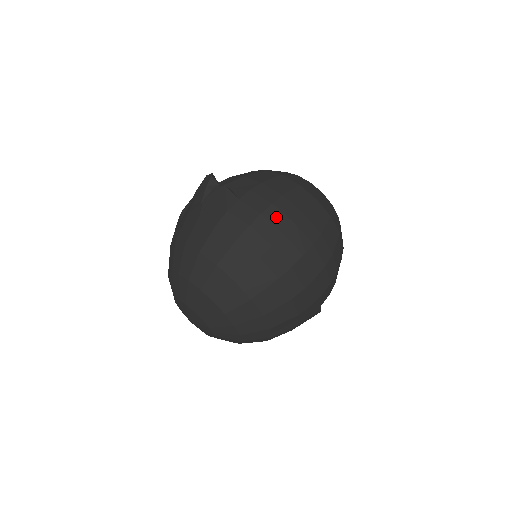
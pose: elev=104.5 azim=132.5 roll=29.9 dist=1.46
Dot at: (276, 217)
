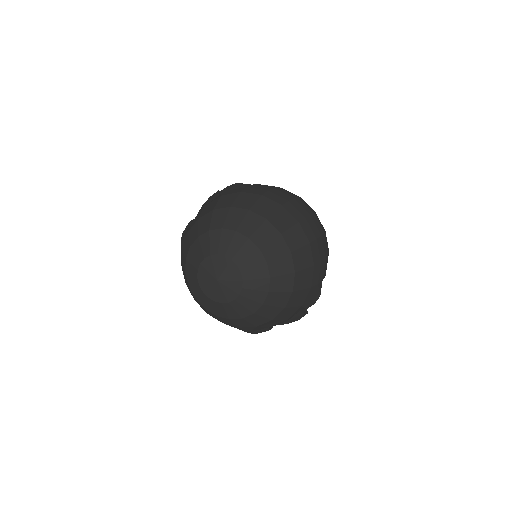
Dot at: (284, 192)
